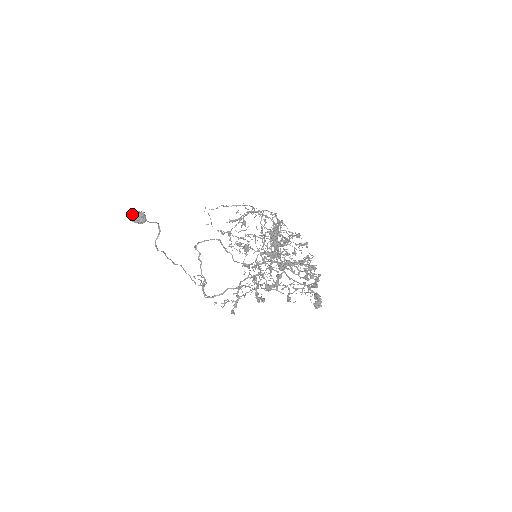
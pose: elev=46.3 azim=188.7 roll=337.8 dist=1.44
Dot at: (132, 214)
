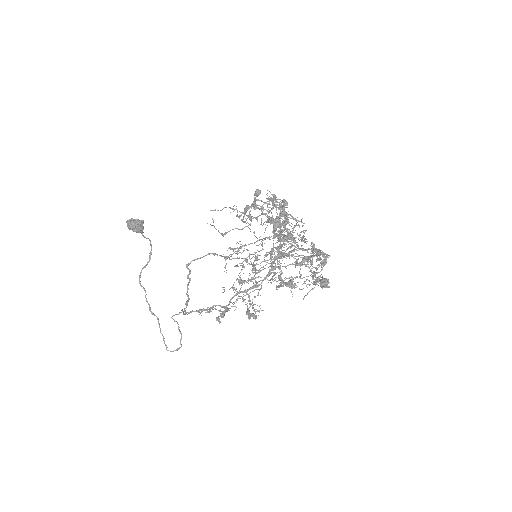
Dot at: (132, 218)
